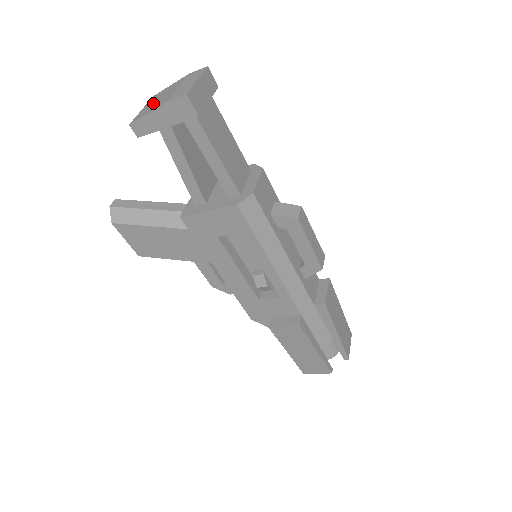
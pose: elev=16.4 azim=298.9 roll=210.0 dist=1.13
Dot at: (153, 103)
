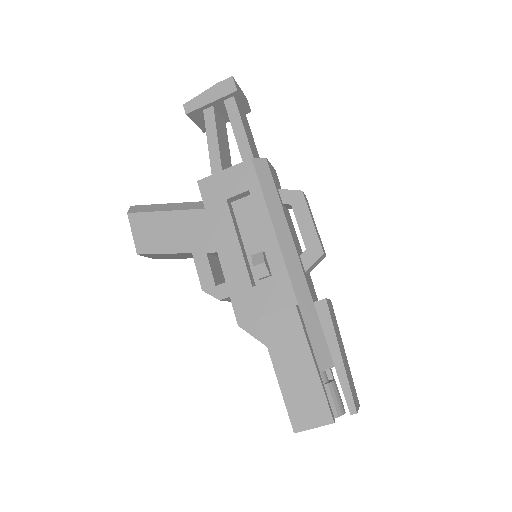
Dot at: occluded
